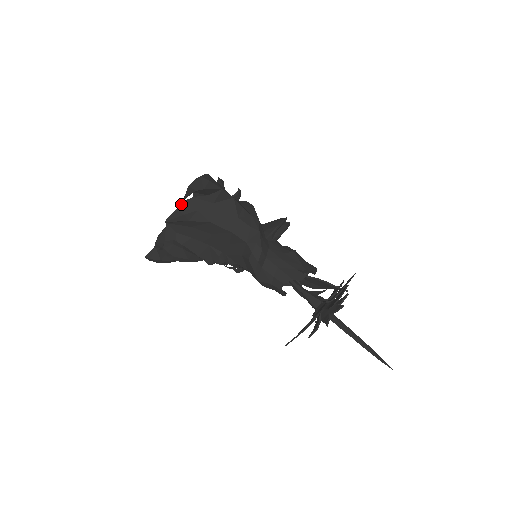
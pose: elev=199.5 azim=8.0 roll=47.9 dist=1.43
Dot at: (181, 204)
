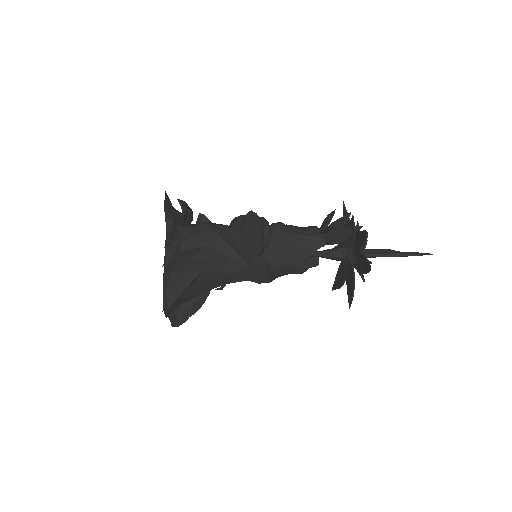
Dot at: occluded
